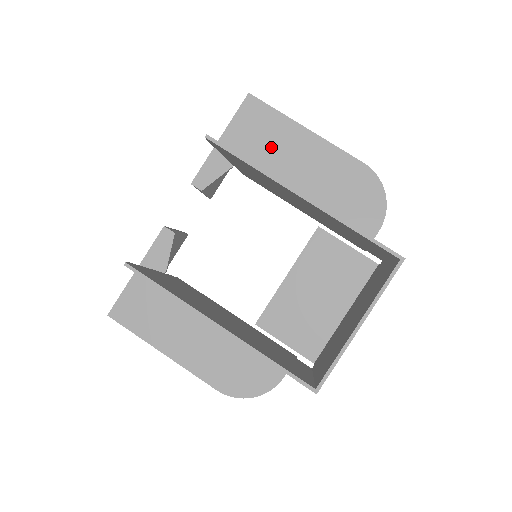
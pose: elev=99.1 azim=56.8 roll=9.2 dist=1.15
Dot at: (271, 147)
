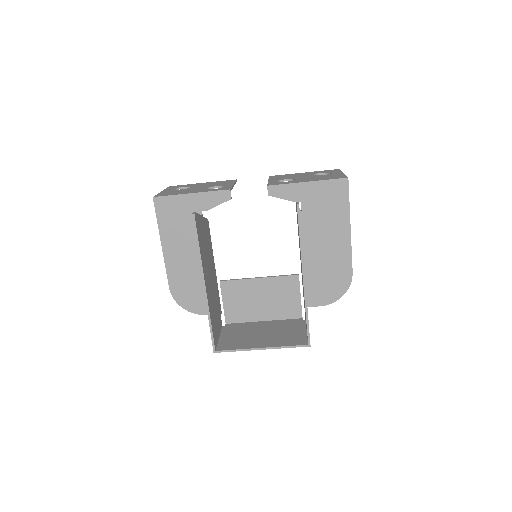
Dot at: (325, 216)
